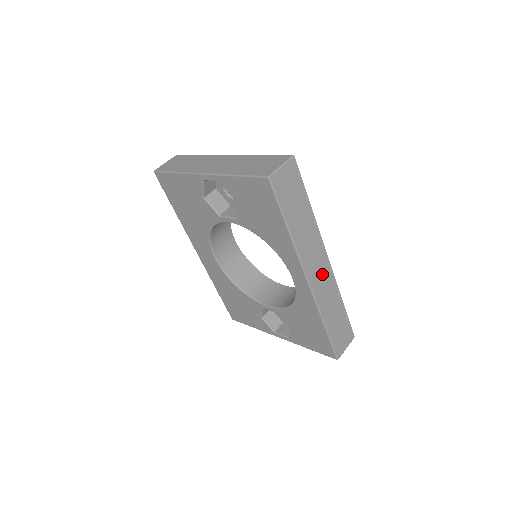
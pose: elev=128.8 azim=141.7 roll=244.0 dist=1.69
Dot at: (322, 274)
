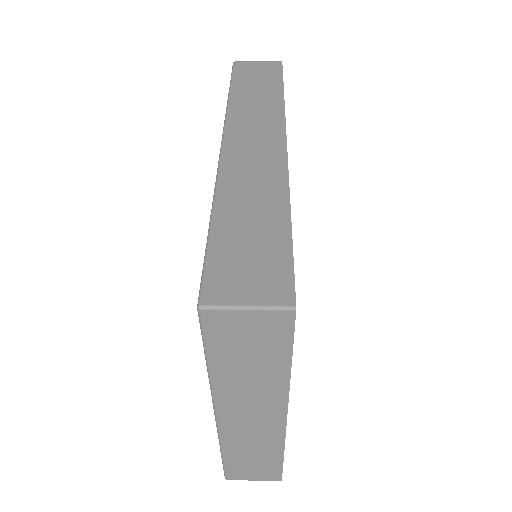
Dot at: (259, 150)
